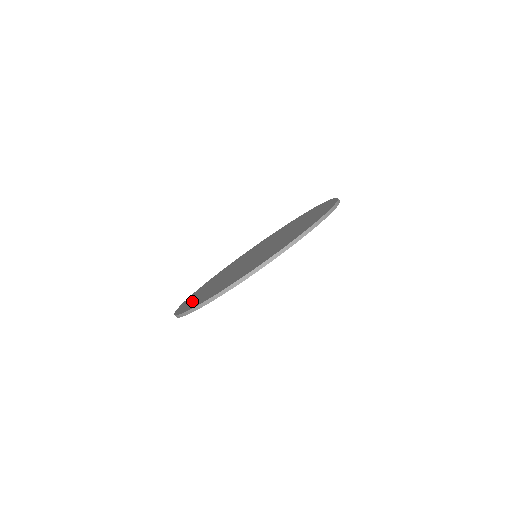
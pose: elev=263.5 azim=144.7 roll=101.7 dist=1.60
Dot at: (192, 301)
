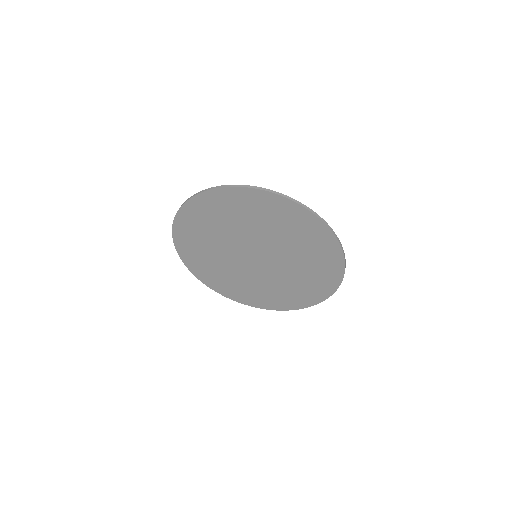
Dot at: occluded
